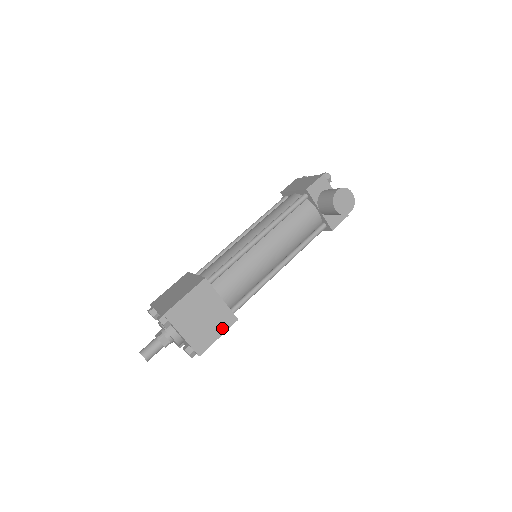
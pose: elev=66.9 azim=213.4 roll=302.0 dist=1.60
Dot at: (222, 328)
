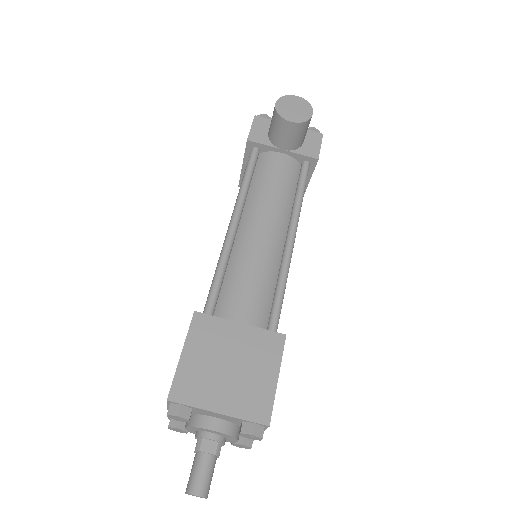
Dot at: (272, 362)
